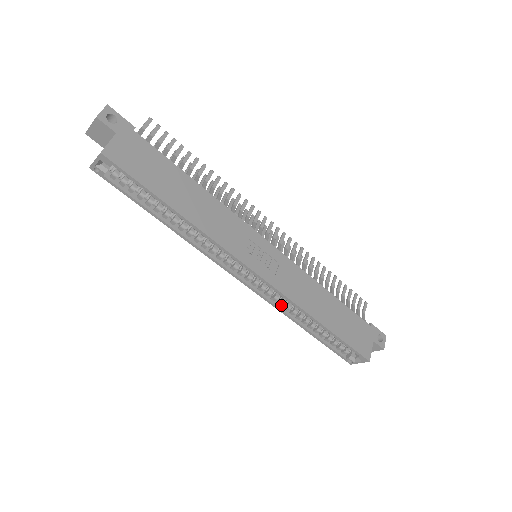
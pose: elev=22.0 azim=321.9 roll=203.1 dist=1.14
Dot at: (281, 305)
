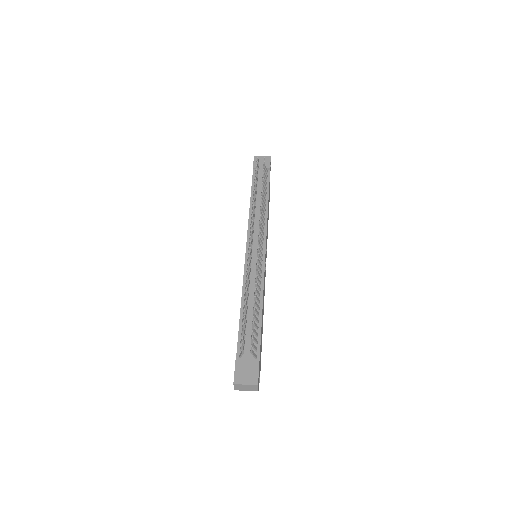
Dot at: occluded
